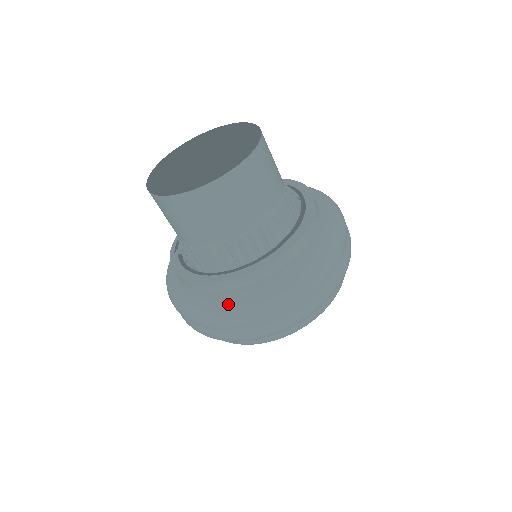
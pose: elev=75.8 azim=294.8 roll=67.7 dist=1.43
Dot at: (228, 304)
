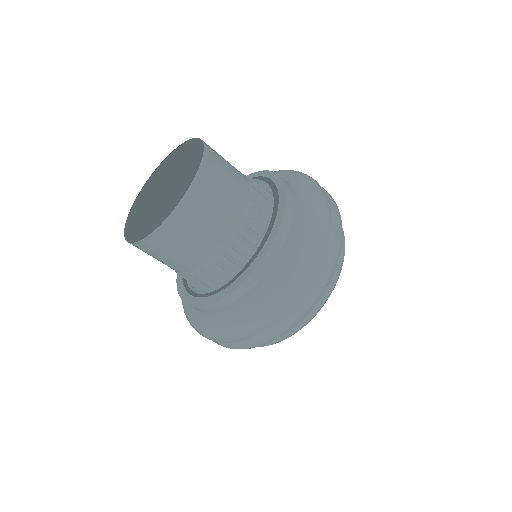
Dot at: (204, 325)
